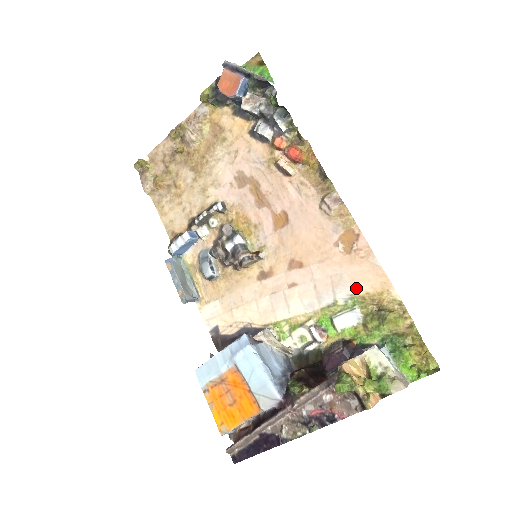
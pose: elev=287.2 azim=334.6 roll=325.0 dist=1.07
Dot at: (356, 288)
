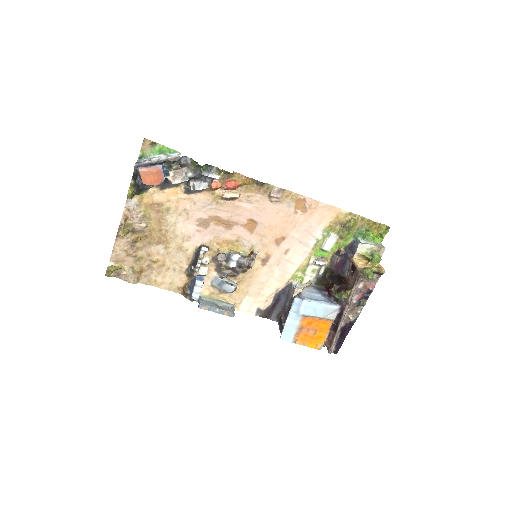
Dot at: (323, 225)
